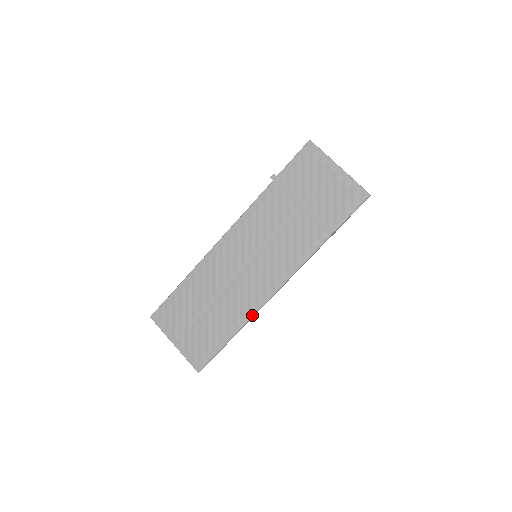
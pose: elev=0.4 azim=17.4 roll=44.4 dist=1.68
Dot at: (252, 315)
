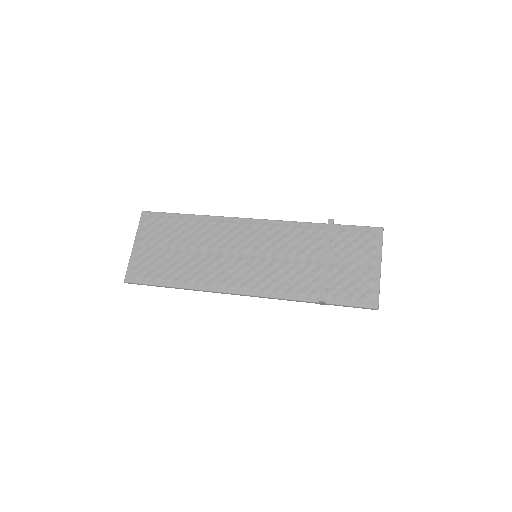
Dot at: (205, 289)
